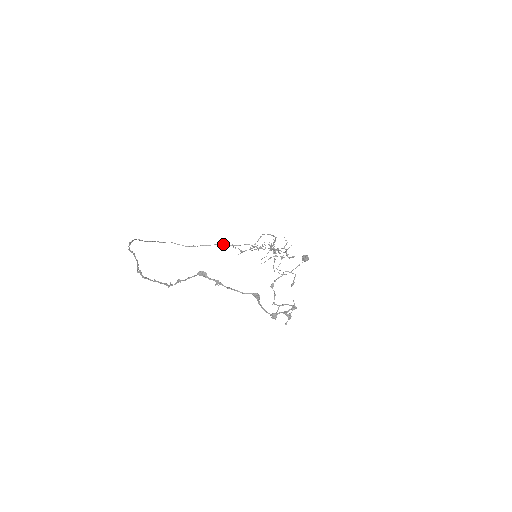
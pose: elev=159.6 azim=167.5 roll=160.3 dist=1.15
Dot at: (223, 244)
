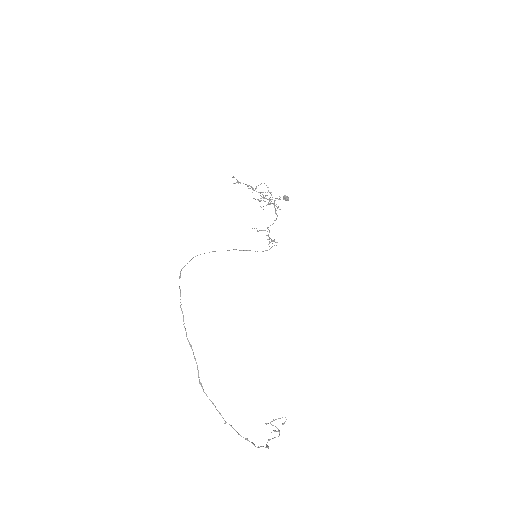
Dot at: occluded
